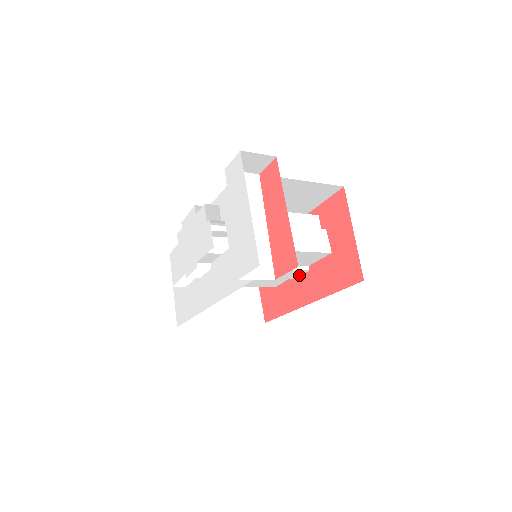
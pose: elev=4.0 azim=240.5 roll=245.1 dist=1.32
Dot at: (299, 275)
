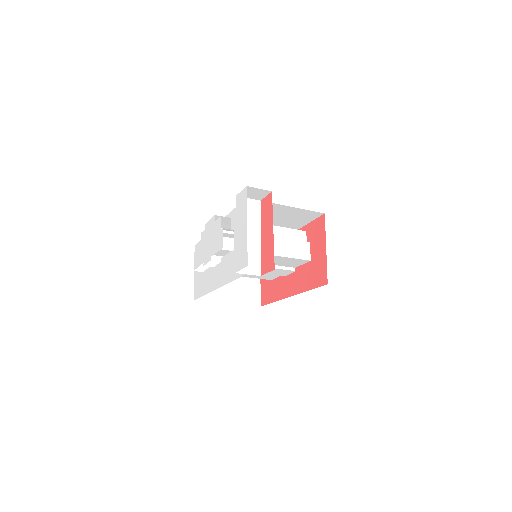
Dot at: (288, 274)
